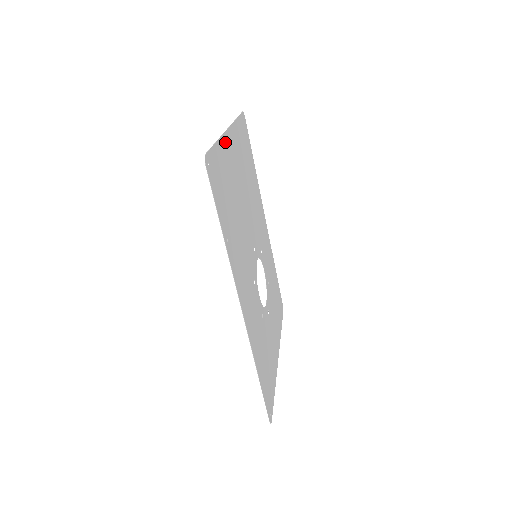
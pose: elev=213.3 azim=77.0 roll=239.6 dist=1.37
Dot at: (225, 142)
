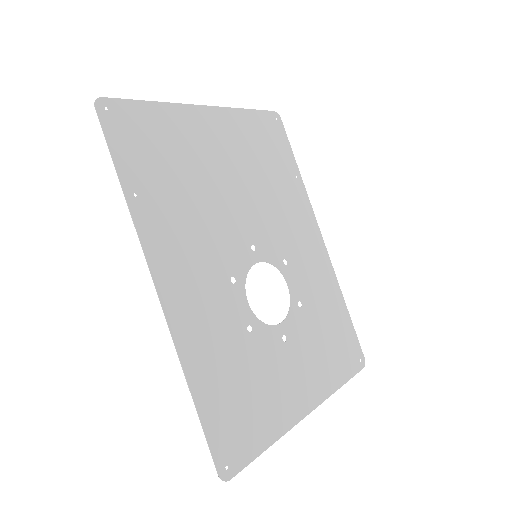
Dot at: (185, 113)
